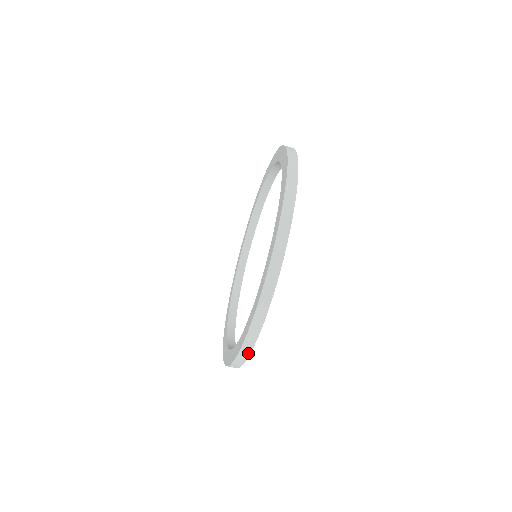
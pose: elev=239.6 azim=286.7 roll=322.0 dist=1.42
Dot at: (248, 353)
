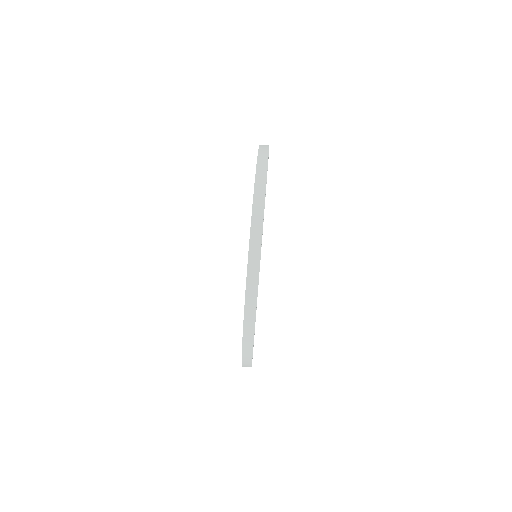
Dot at: (266, 164)
